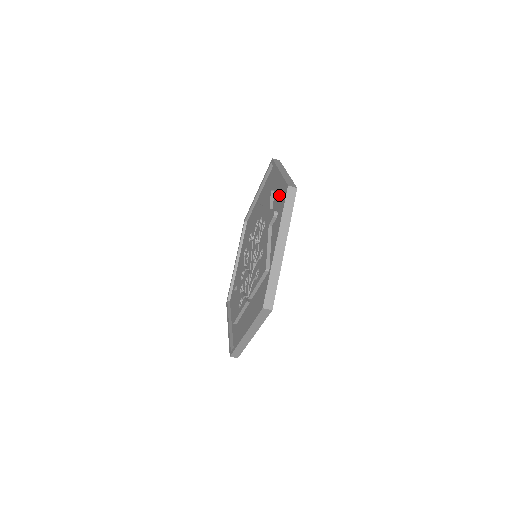
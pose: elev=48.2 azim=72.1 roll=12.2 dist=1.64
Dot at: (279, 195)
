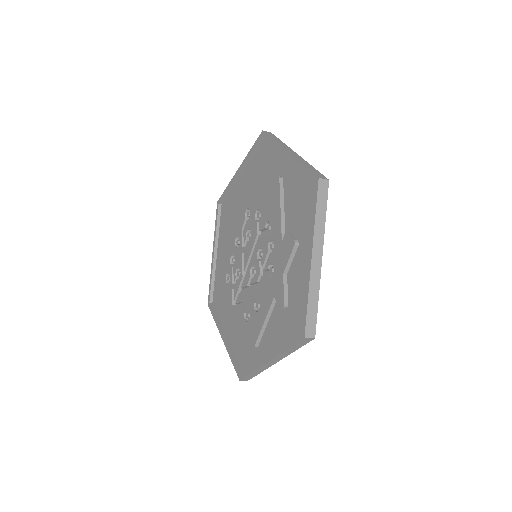
Dot at: (298, 286)
